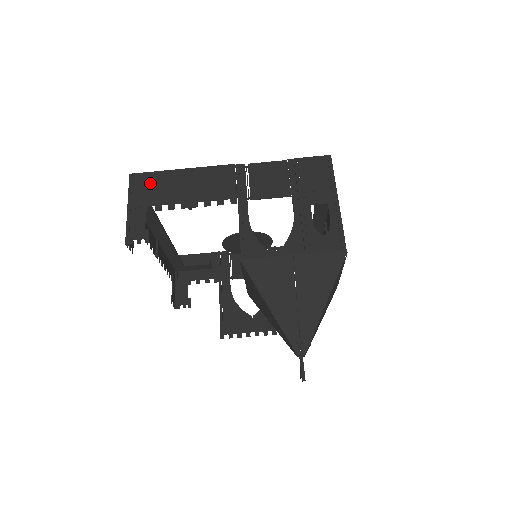
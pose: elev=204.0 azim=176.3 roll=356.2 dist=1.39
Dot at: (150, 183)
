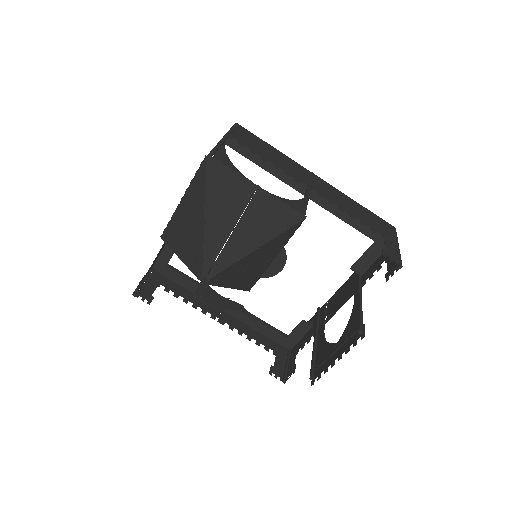
Dot at: occluded
